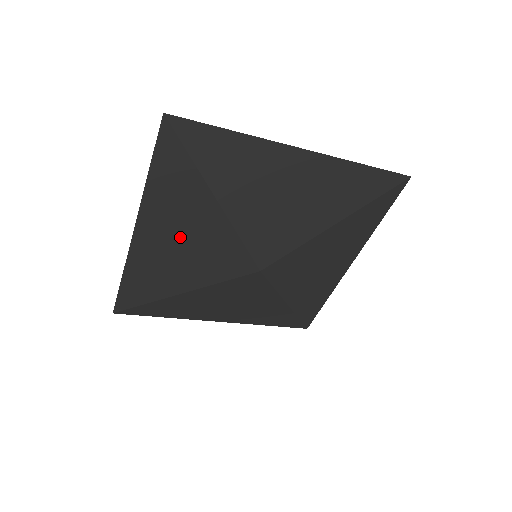
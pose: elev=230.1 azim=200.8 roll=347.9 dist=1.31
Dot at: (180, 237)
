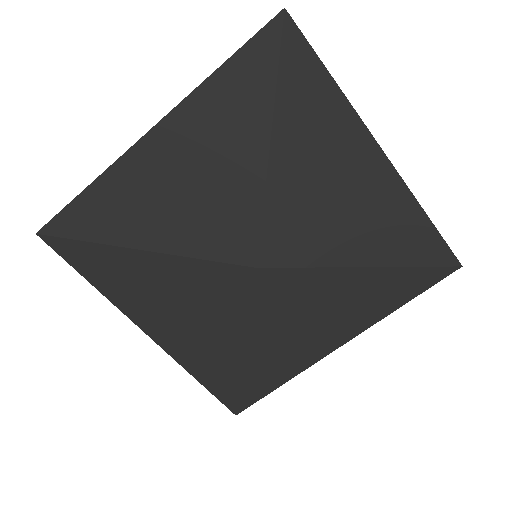
Dot at: (171, 306)
